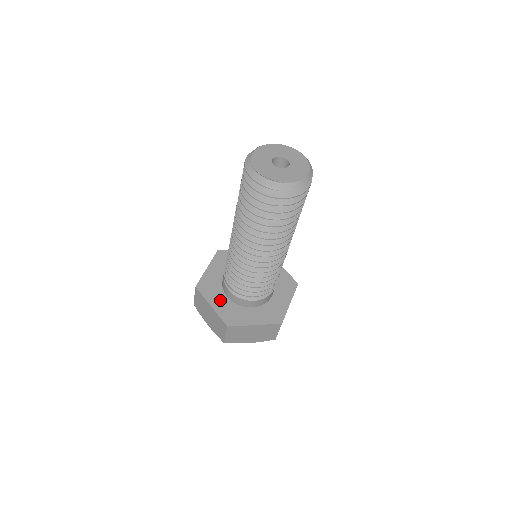
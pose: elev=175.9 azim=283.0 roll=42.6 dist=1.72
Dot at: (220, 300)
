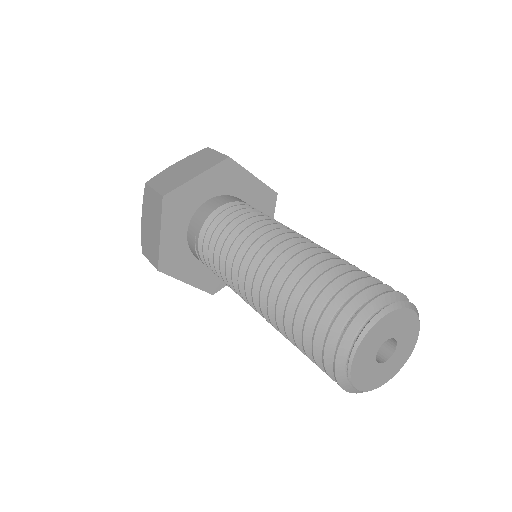
Dot at: (194, 270)
